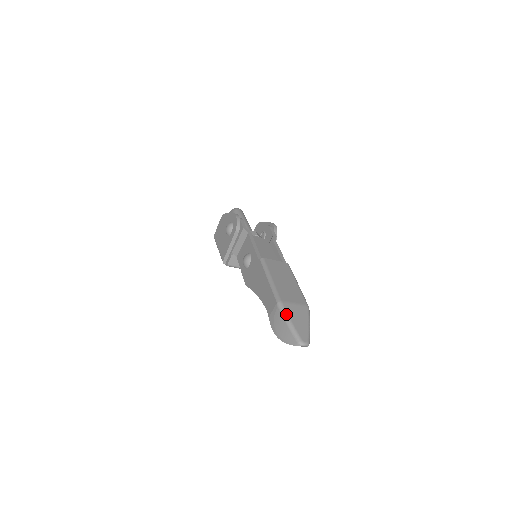
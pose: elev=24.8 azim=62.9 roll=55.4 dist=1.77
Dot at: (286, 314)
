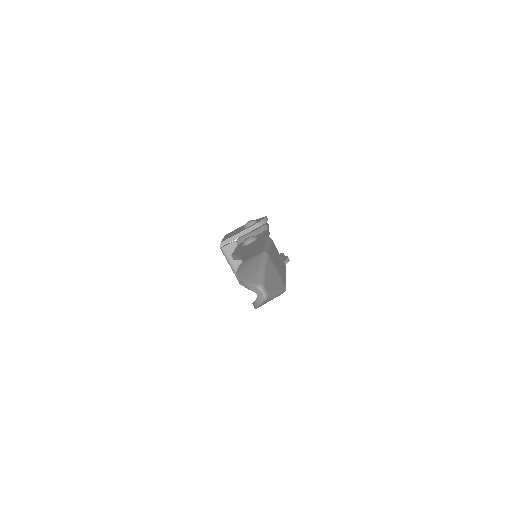
Dot at: (265, 262)
